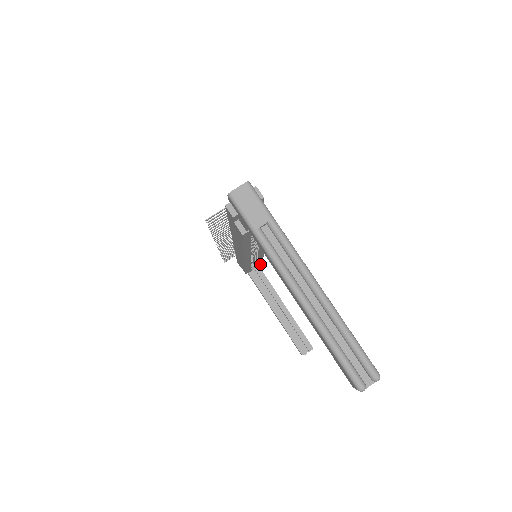
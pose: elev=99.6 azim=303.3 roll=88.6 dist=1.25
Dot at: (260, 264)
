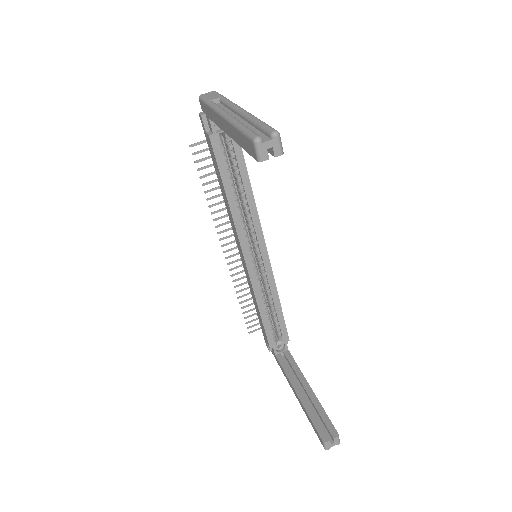
Dot at: (287, 340)
